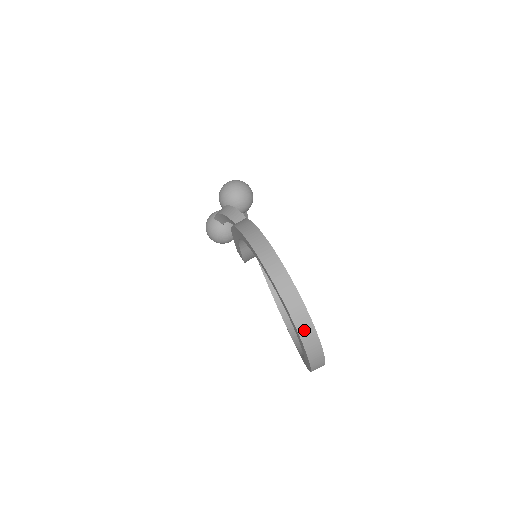
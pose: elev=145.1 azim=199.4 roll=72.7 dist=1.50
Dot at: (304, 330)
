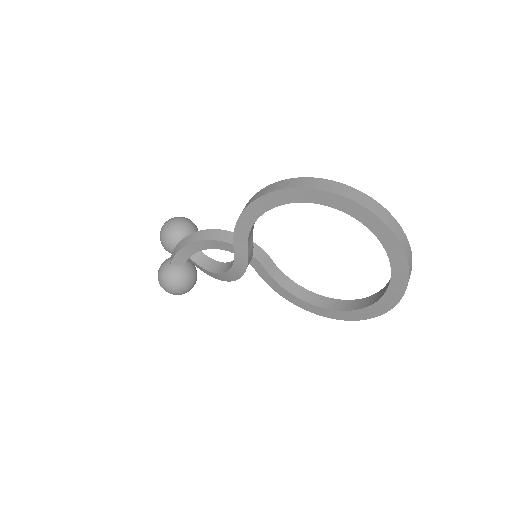
Dot at: (398, 233)
